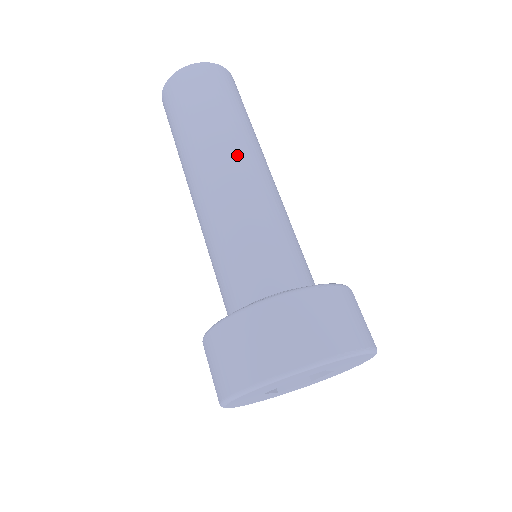
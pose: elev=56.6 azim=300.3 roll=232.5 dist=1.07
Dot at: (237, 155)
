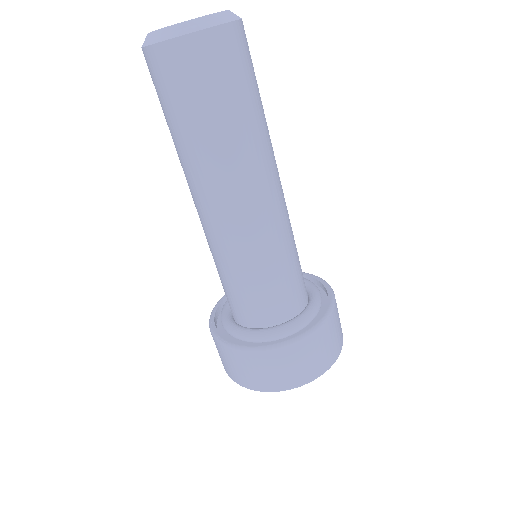
Dot at: (259, 181)
